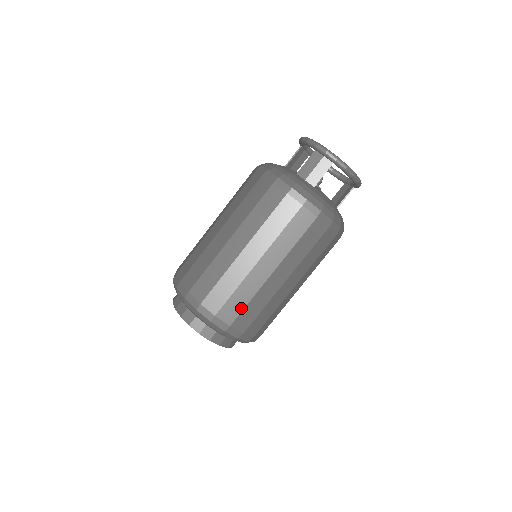
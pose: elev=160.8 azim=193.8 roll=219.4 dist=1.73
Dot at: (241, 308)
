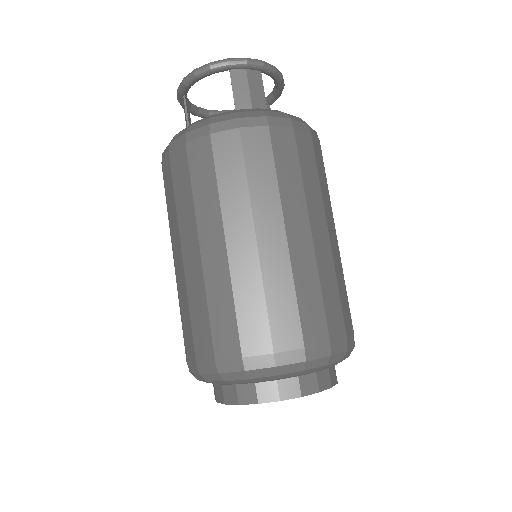
Dot at: (339, 305)
